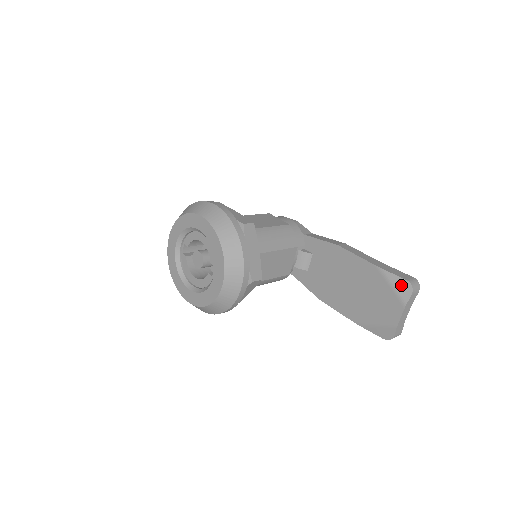
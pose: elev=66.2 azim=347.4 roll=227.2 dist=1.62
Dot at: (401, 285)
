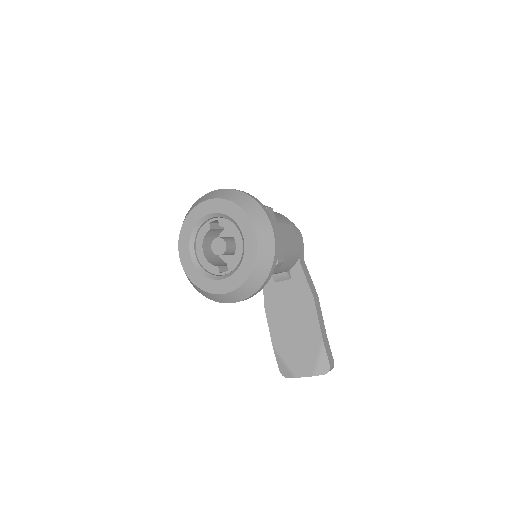
Dot at: (324, 364)
